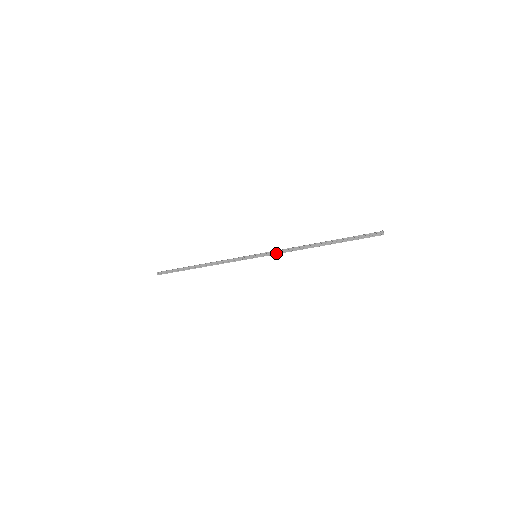
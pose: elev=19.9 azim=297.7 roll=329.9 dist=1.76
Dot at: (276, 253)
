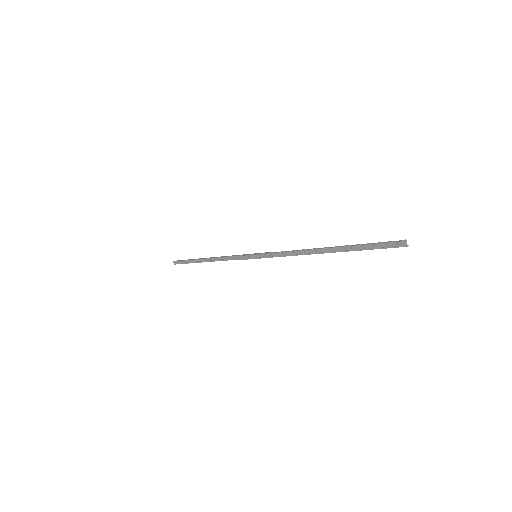
Dot at: (275, 256)
